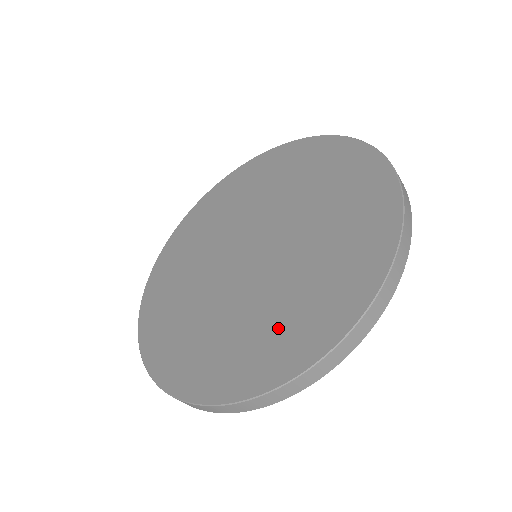
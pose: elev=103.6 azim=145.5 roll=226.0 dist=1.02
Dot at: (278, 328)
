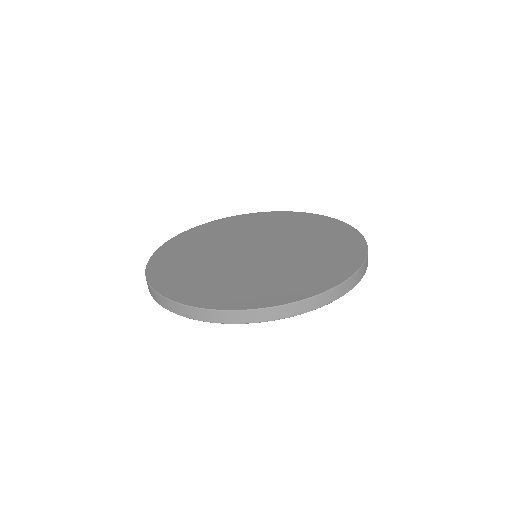
Dot at: (216, 286)
